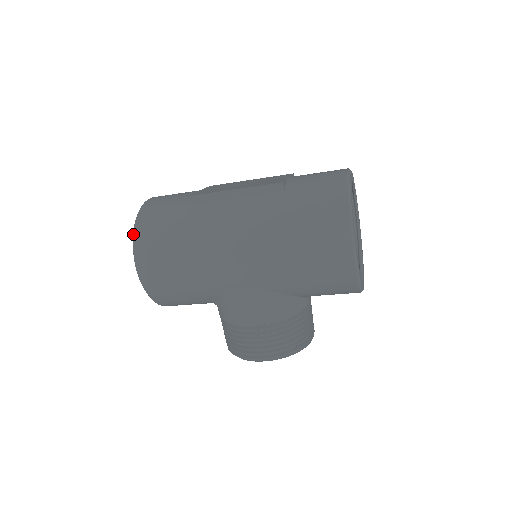
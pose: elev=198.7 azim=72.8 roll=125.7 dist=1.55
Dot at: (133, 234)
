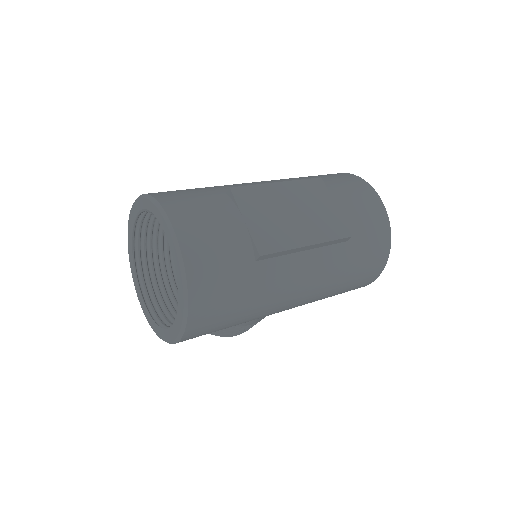
Dot at: (186, 312)
